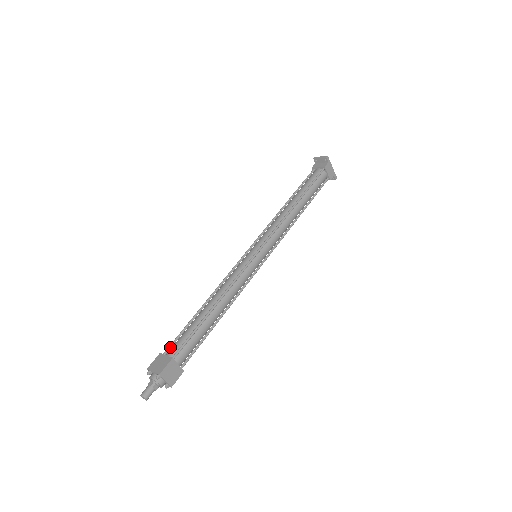
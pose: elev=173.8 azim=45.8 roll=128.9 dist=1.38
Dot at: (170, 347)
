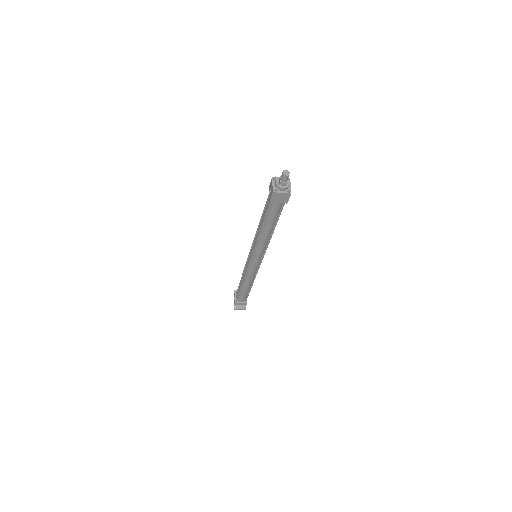
Dot at: occluded
